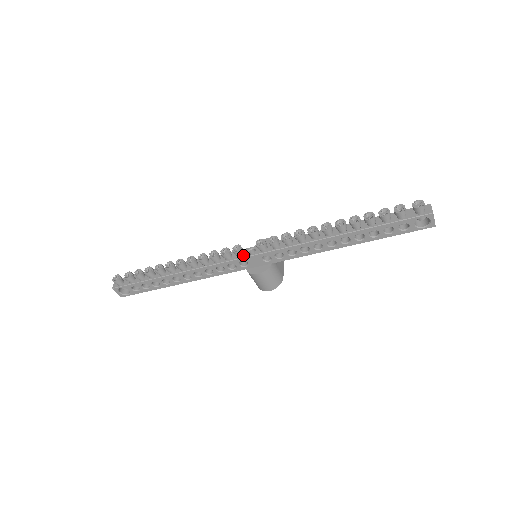
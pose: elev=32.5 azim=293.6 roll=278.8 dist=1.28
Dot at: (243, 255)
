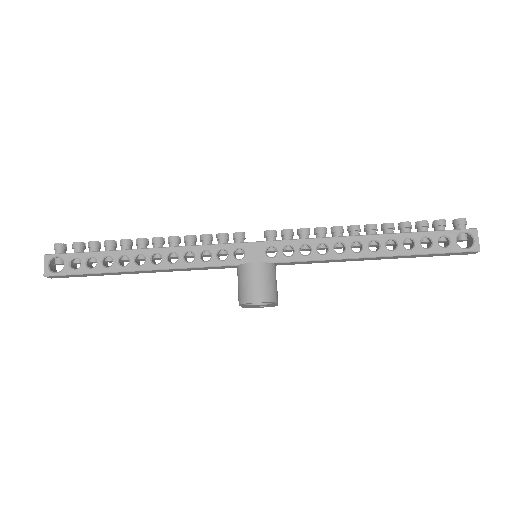
Dot at: (243, 242)
